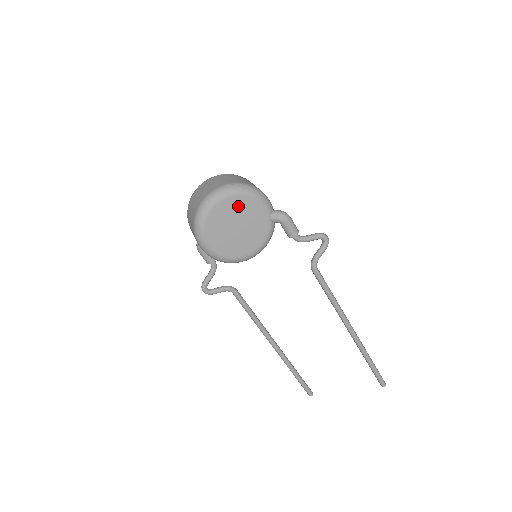
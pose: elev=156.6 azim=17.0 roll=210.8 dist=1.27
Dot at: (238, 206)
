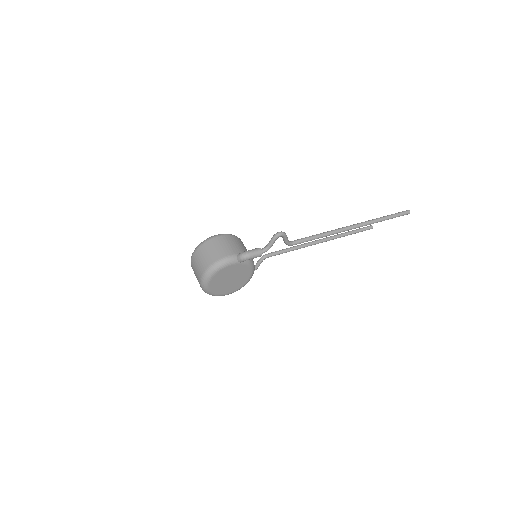
Dot at: (219, 278)
